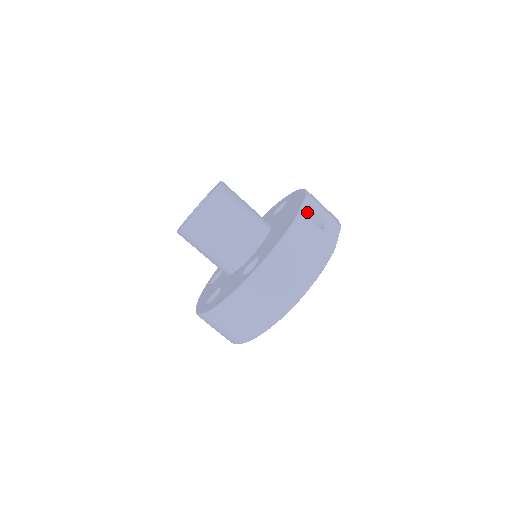
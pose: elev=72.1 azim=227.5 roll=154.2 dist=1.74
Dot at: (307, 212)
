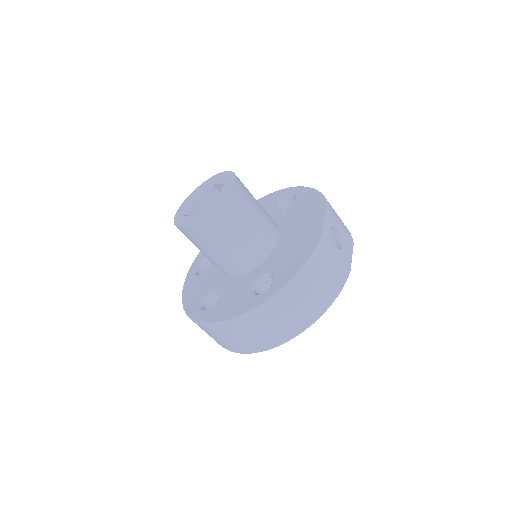
Dot at: (329, 231)
